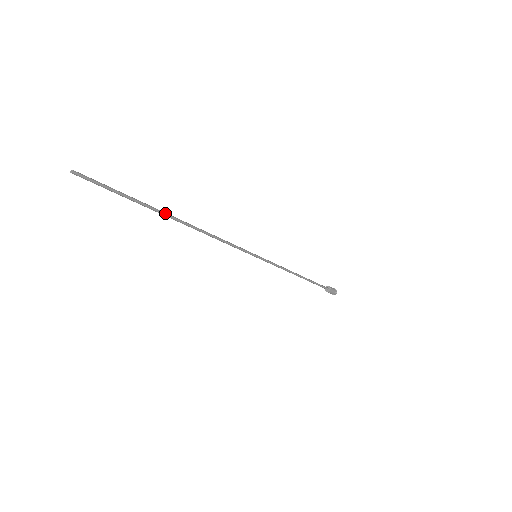
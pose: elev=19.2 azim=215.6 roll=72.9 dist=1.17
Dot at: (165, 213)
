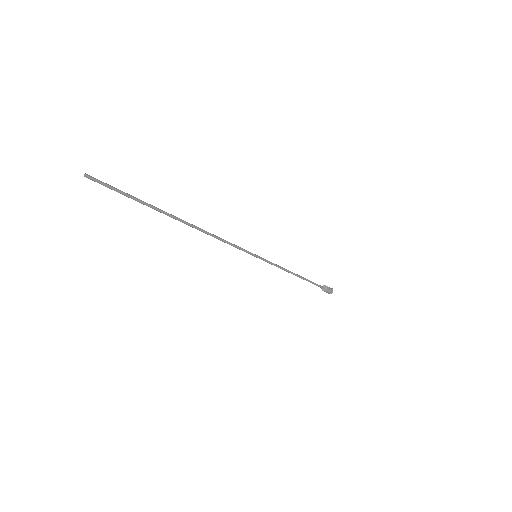
Dot at: (171, 215)
